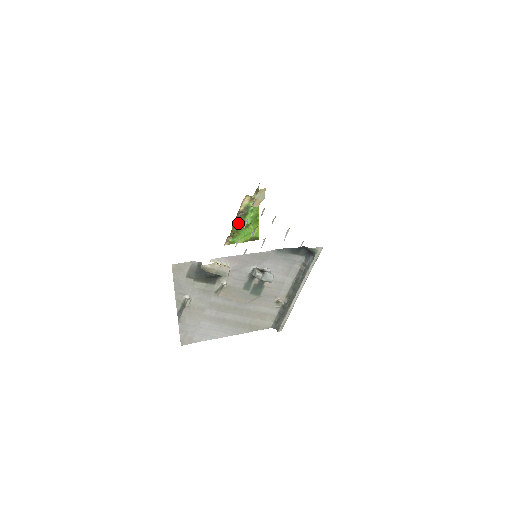
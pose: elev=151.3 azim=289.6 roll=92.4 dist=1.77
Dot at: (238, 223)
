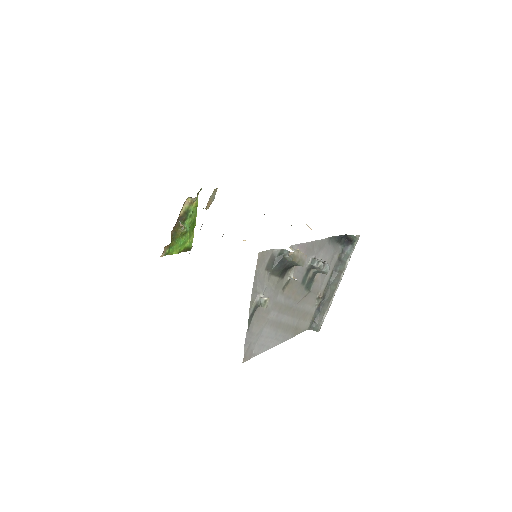
Dot at: (176, 230)
